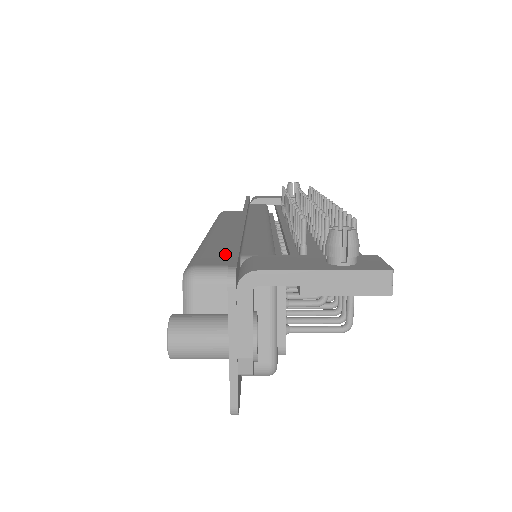
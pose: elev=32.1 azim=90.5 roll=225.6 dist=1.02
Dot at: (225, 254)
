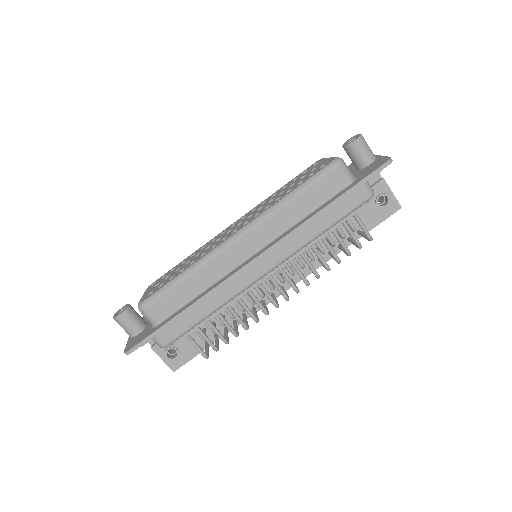
Dot at: occluded
